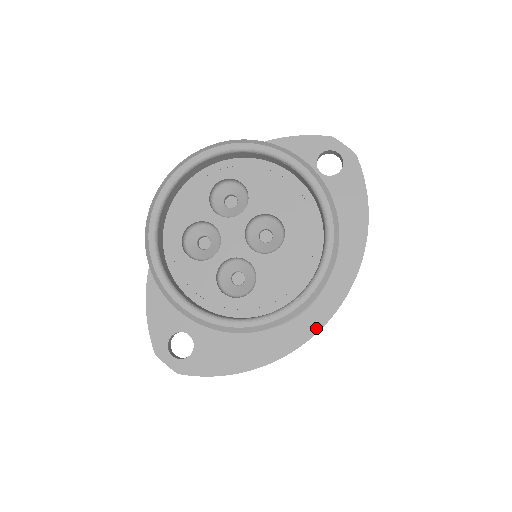
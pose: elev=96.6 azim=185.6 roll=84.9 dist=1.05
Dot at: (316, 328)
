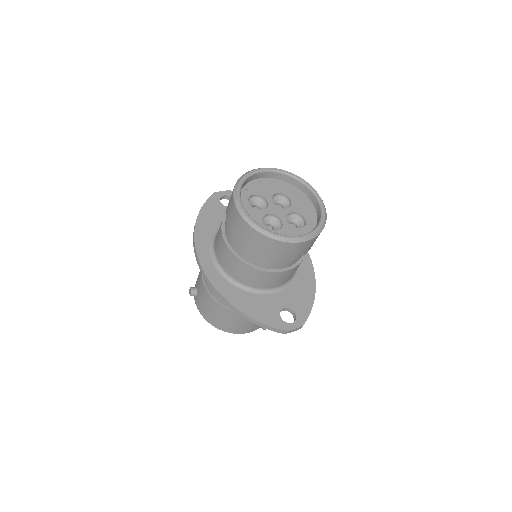
Dot at: (306, 253)
